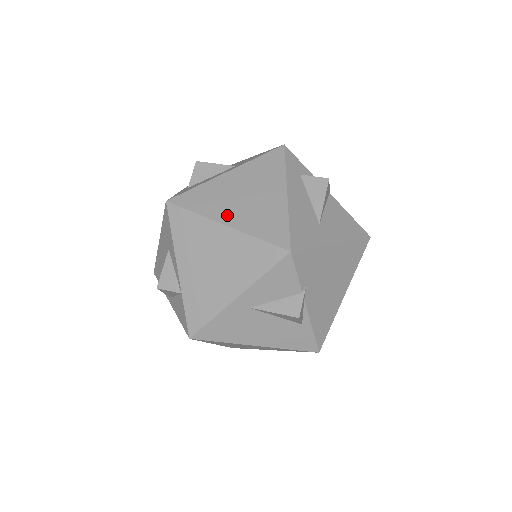
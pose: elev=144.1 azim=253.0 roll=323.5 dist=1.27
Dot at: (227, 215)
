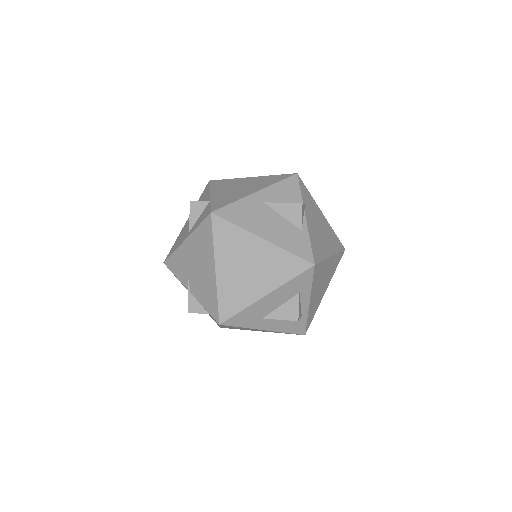
Dot at: occluded
